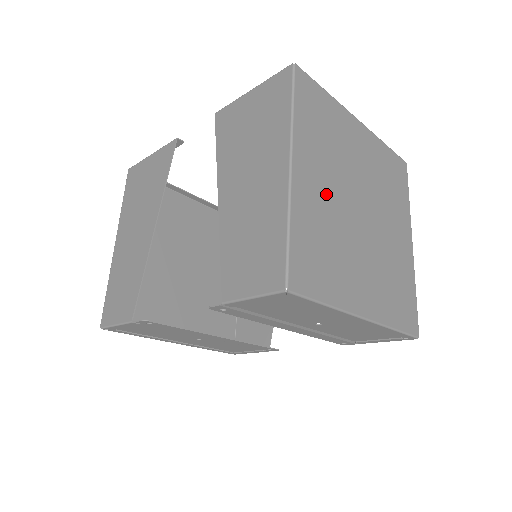
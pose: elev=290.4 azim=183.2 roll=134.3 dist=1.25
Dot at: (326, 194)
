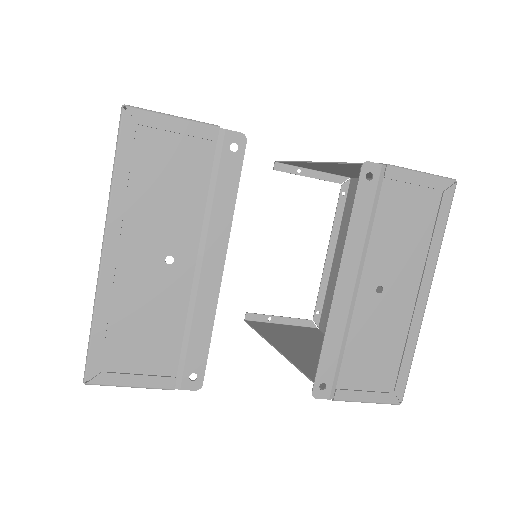
Dot at: occluded
